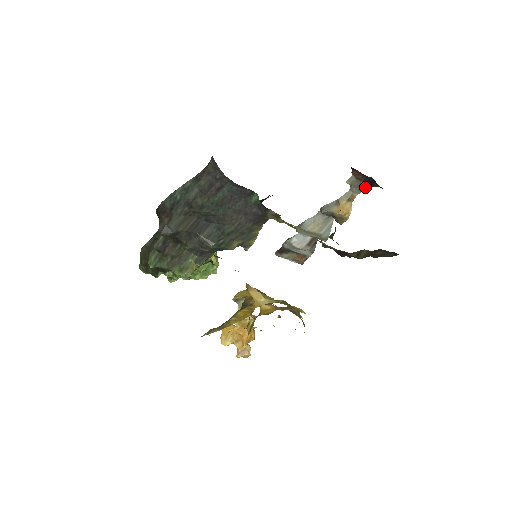
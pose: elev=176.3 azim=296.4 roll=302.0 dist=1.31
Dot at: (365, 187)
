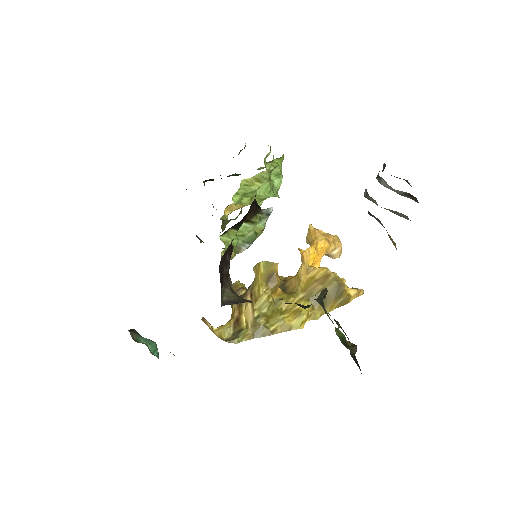
Dot at: occluded
